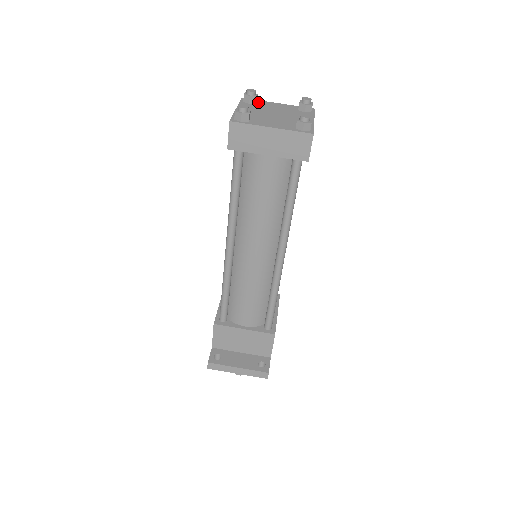
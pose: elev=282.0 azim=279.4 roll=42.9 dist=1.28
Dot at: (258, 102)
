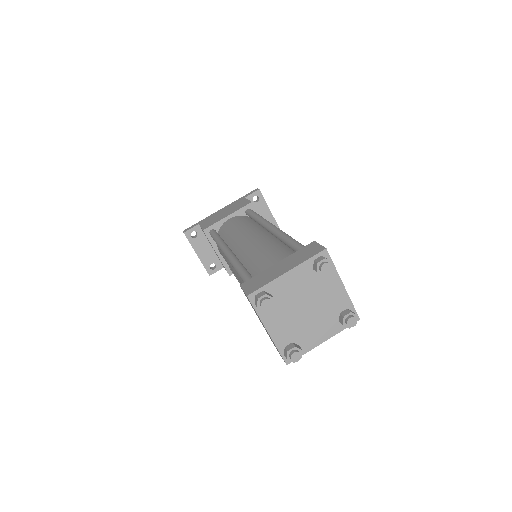
Dot at: occluded
